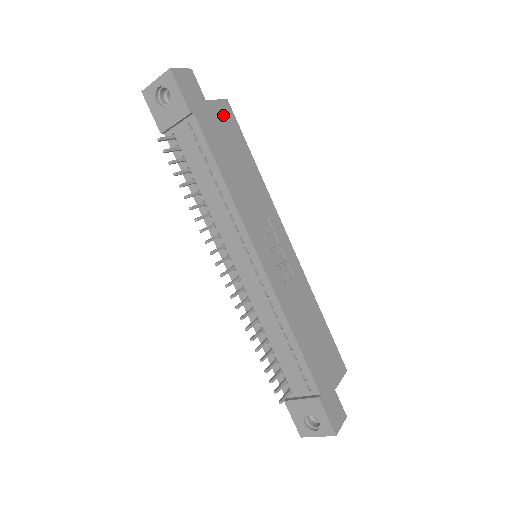
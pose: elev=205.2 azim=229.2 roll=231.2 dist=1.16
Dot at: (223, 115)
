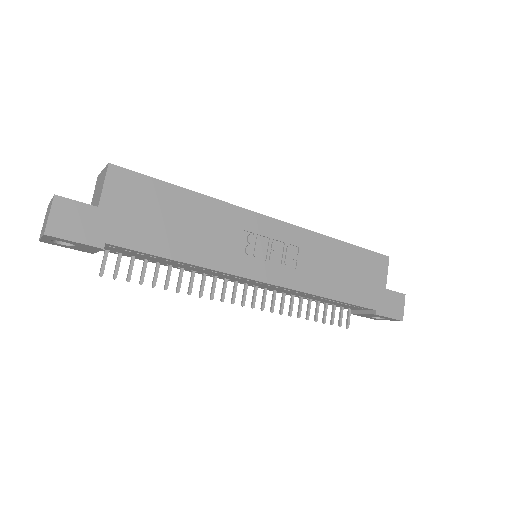
Dot at: (124, 192)
